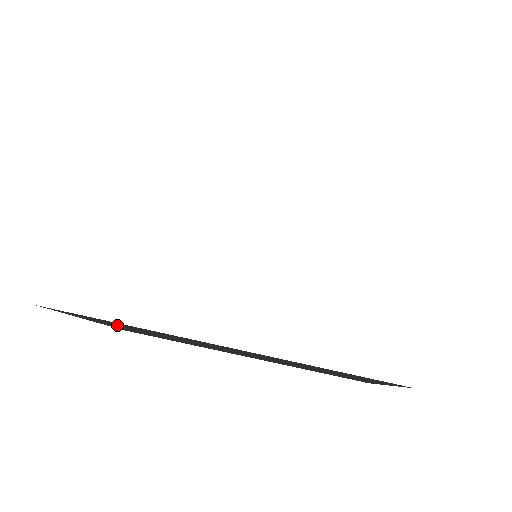
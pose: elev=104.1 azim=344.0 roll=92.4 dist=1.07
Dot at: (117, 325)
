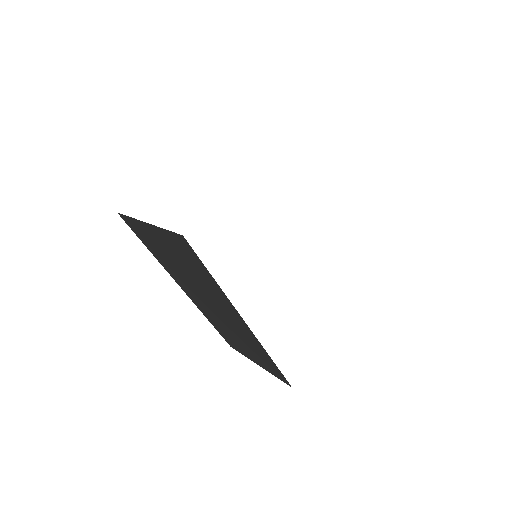
Dot at: (178, 253)
